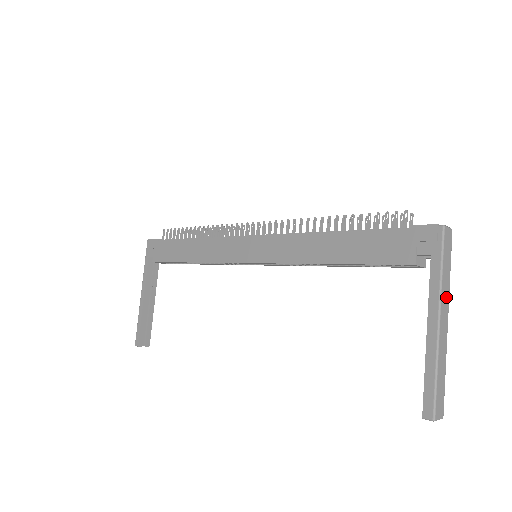
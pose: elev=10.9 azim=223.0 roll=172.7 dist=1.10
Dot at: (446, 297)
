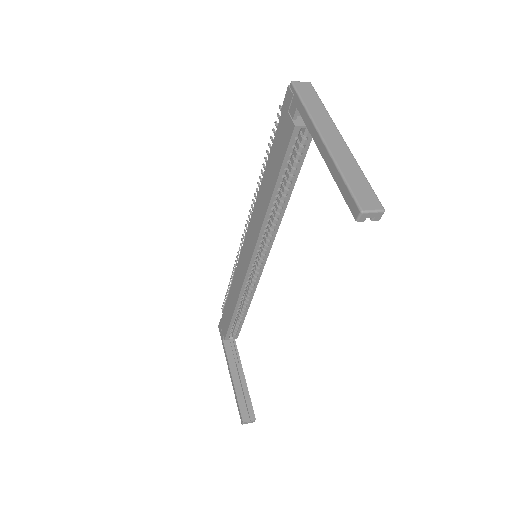
Dot at: (326, 122)
